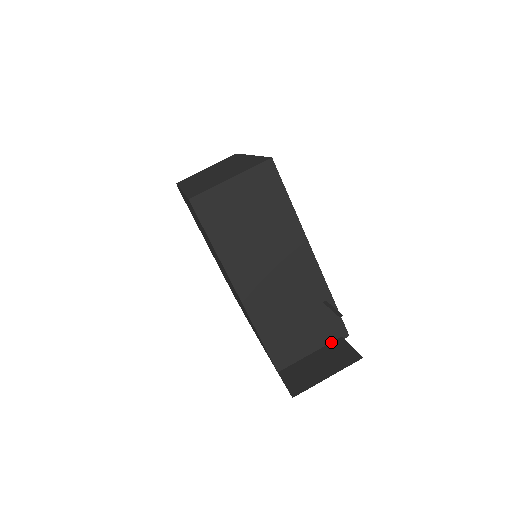
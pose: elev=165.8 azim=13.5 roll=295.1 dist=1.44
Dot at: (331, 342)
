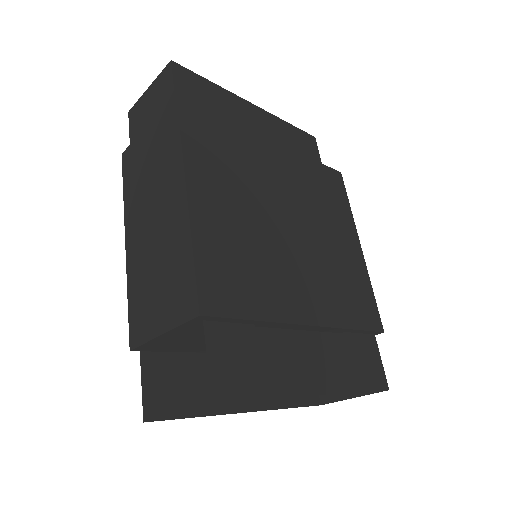
Dot at: occluded
